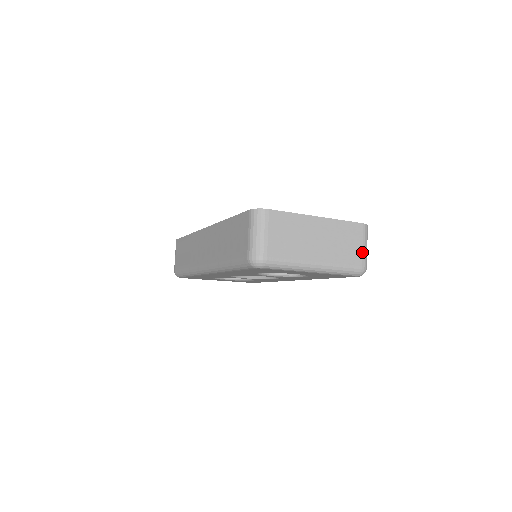
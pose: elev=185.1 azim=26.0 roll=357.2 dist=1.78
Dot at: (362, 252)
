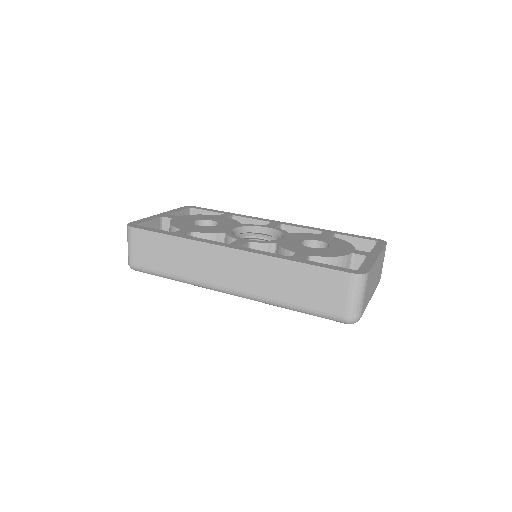
Dot at: occluded
